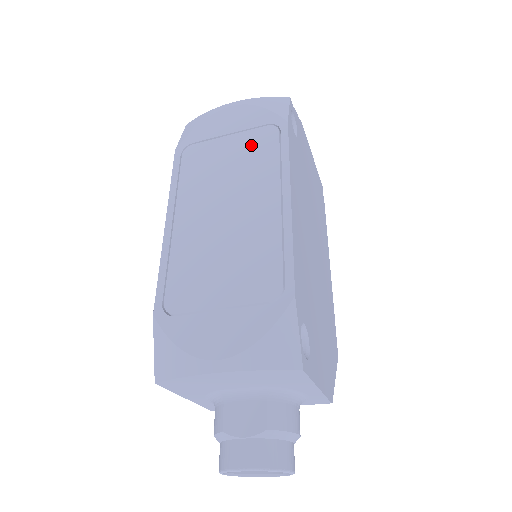
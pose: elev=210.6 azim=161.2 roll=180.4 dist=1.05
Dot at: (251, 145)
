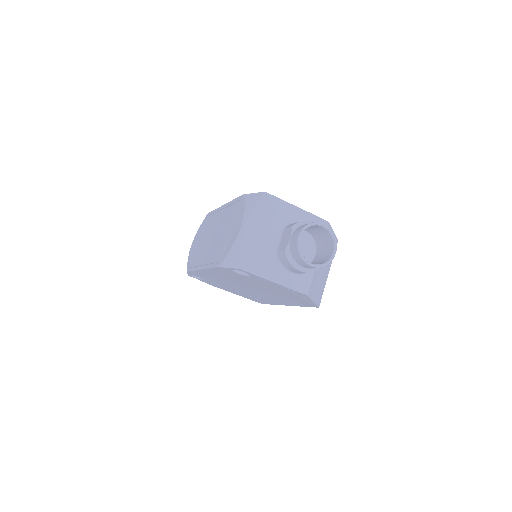
Dot at: (204, 230)
